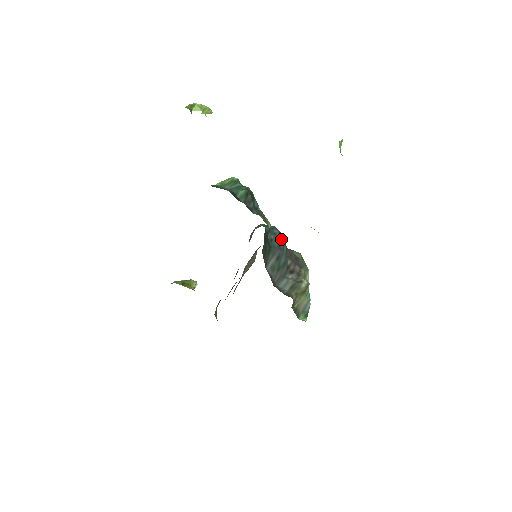
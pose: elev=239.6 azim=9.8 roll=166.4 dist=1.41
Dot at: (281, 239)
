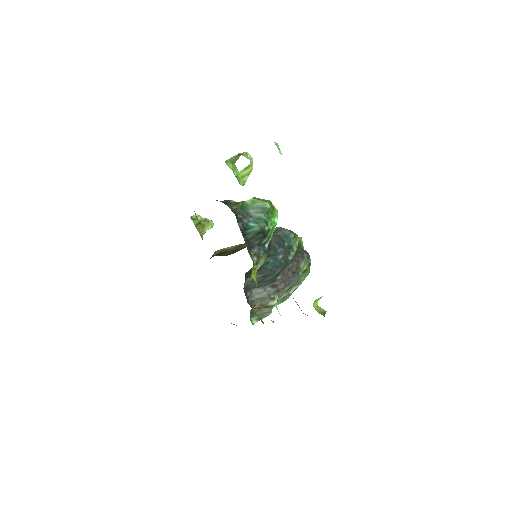
Dot at: (280, 264)
